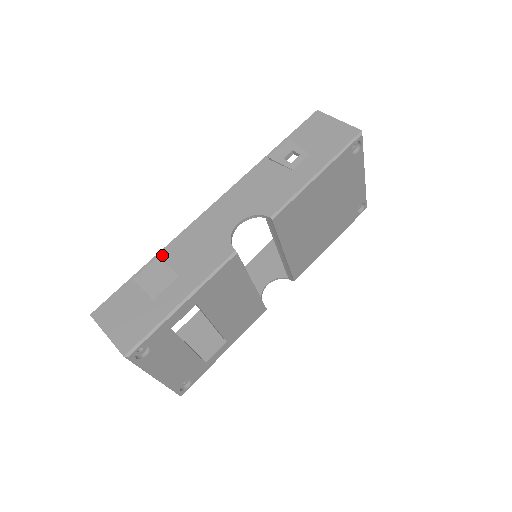
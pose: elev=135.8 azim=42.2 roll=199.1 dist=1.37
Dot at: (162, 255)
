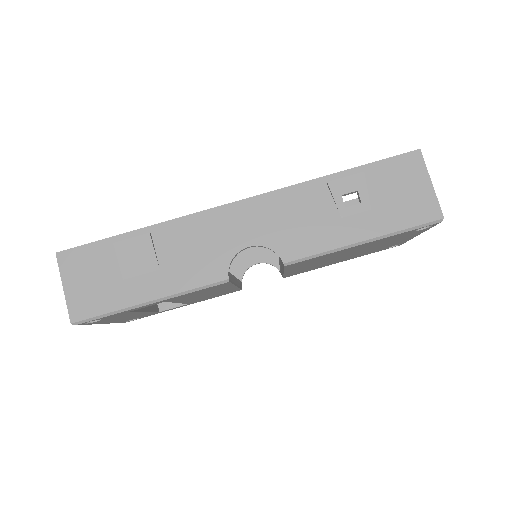
Dot at: (155, 231)
